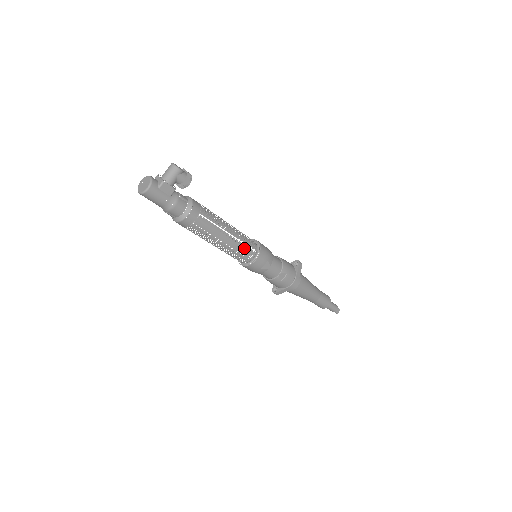
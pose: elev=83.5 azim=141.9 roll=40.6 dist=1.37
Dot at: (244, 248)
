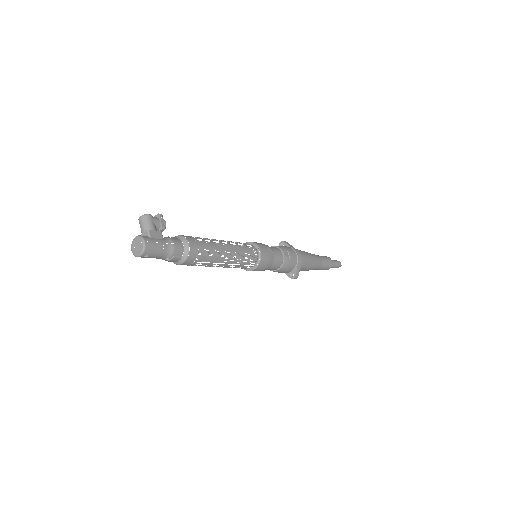
Dot at: (245, 248)
